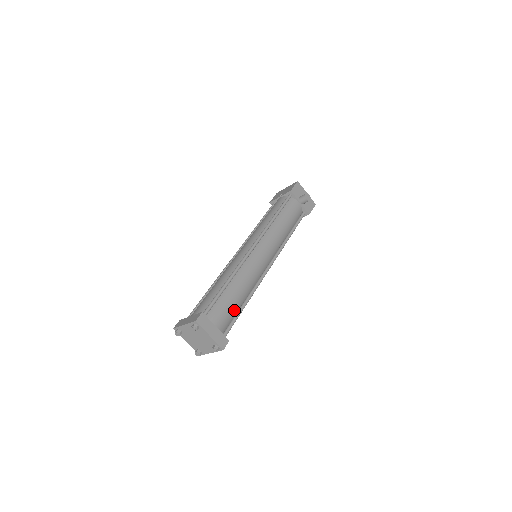
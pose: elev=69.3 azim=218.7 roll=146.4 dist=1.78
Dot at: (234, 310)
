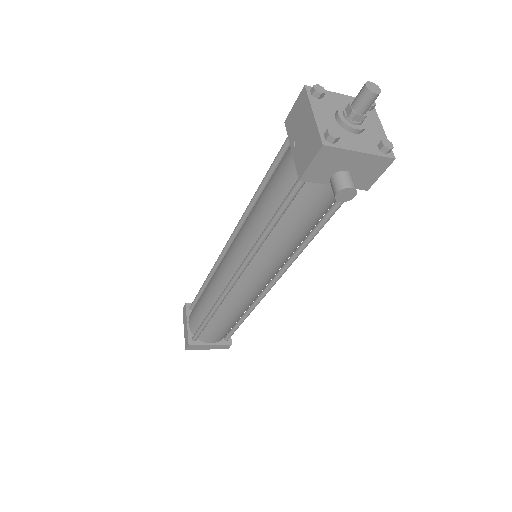
Dot at: (230, 327)
